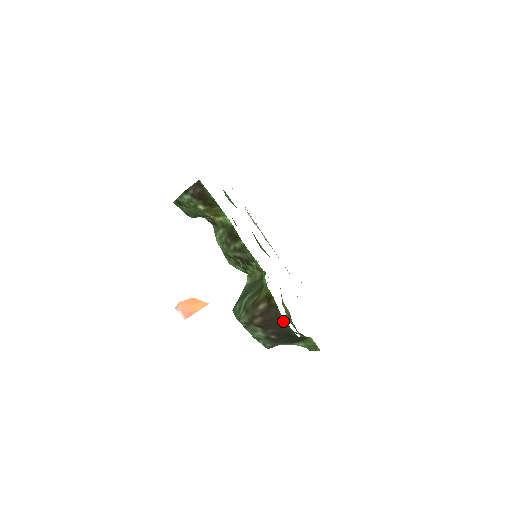
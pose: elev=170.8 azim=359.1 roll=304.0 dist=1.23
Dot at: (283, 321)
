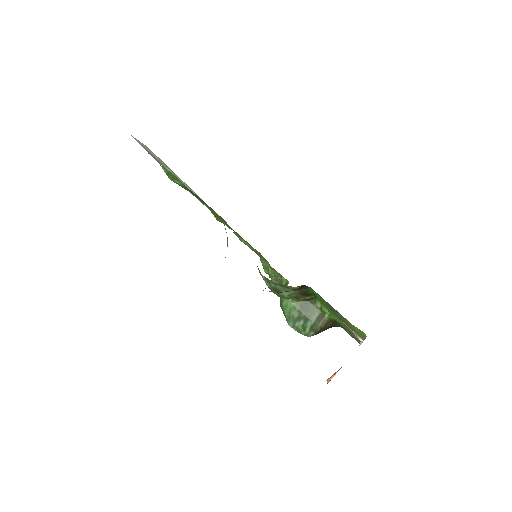
Dot at: (338, 326)
